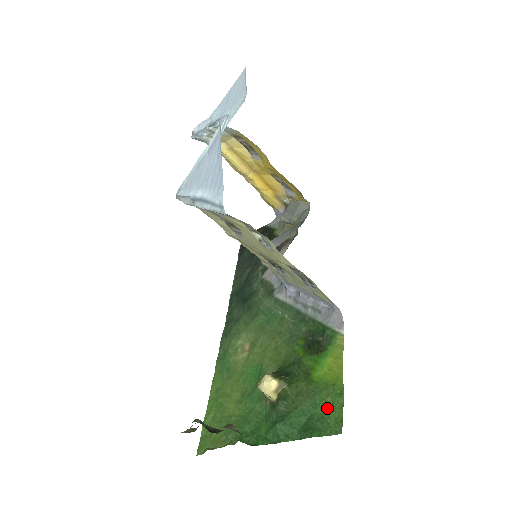
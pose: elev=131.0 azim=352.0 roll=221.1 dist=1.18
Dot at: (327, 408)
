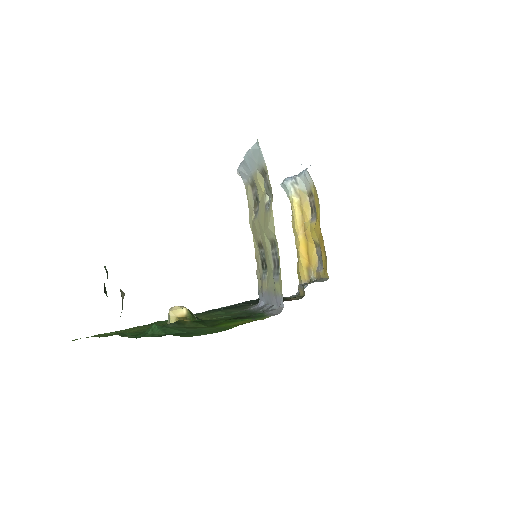
Dot at: (205, 331)
